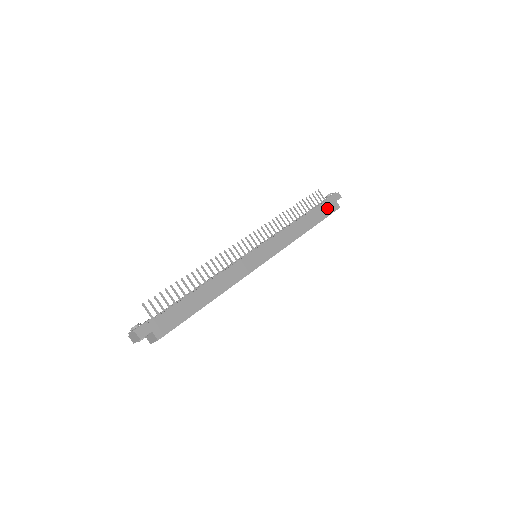
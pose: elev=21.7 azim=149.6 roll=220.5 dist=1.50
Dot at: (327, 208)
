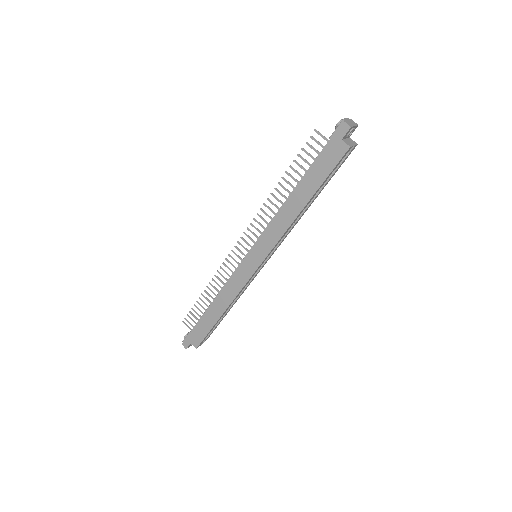
Dot at: (326, 161)
